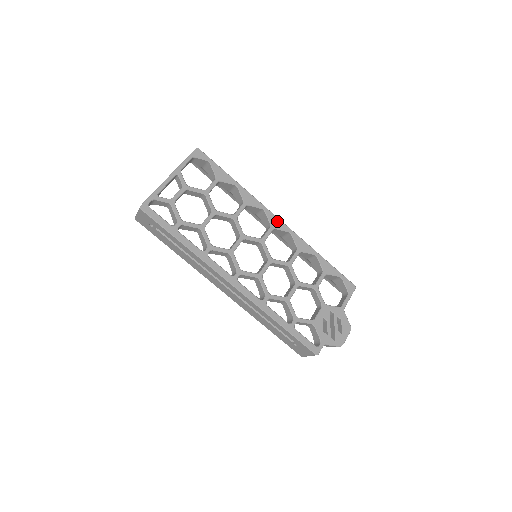
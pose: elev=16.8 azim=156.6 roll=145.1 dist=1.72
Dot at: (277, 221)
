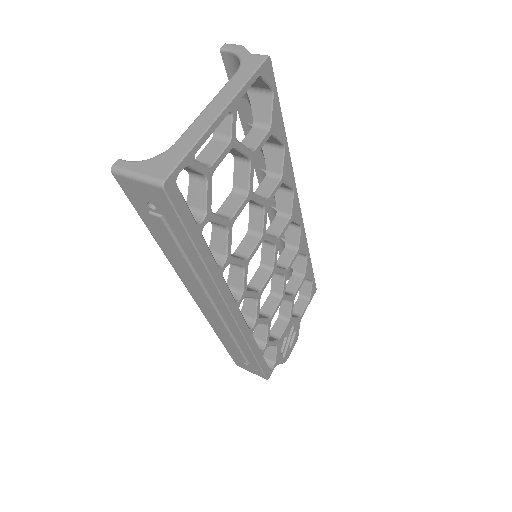
Dot at: (298, 209)
